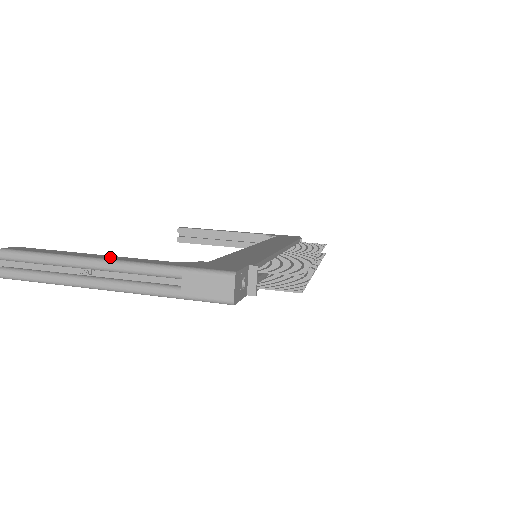
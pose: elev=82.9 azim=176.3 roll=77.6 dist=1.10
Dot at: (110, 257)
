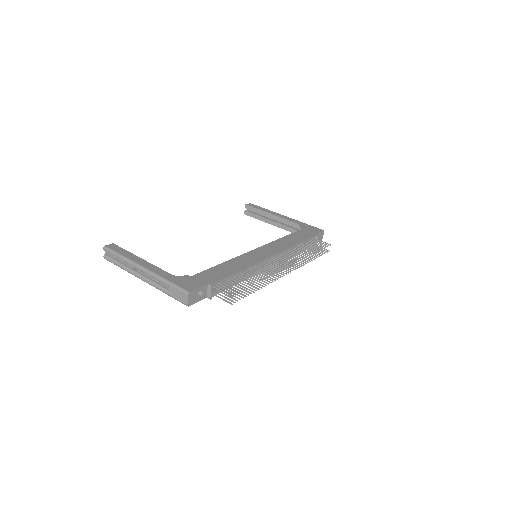
Dot at: (146, 264)
